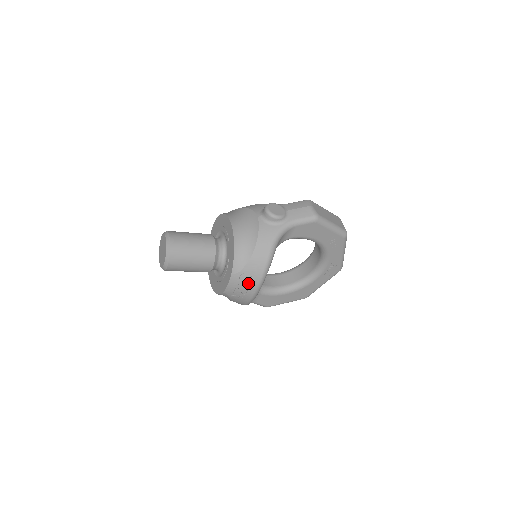
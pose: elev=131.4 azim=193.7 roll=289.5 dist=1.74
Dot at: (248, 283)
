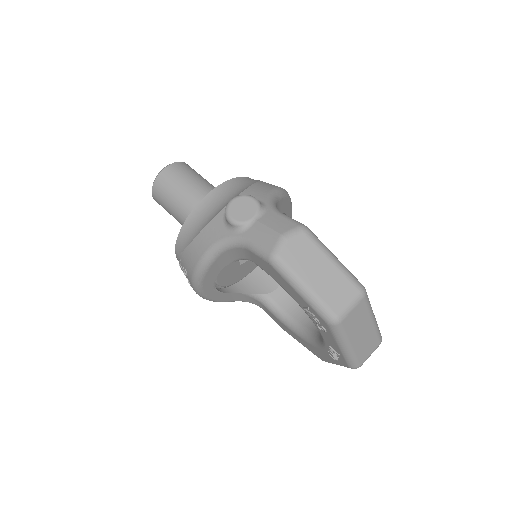
Dot at: (185, 274)
